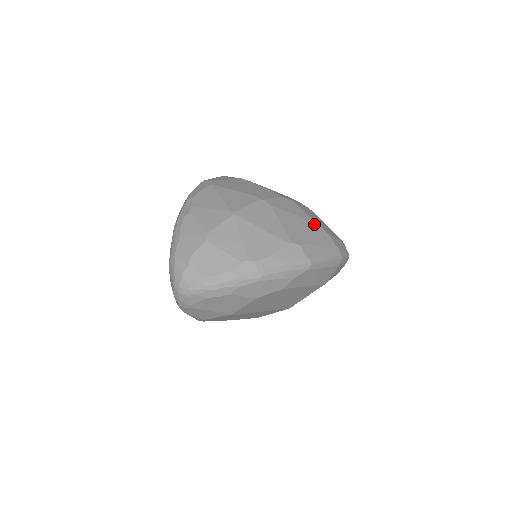
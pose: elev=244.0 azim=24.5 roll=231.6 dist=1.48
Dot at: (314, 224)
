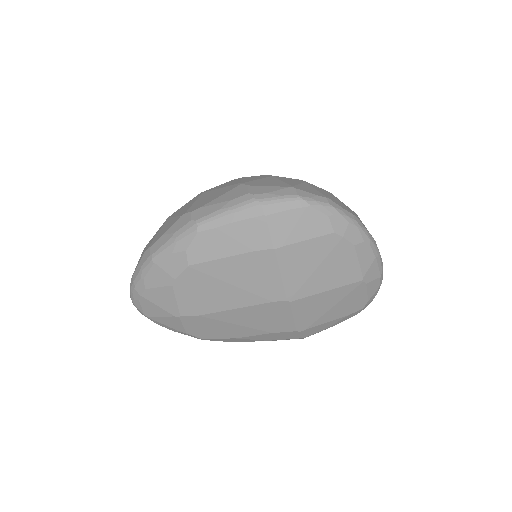
Dot at: (235, 185)
